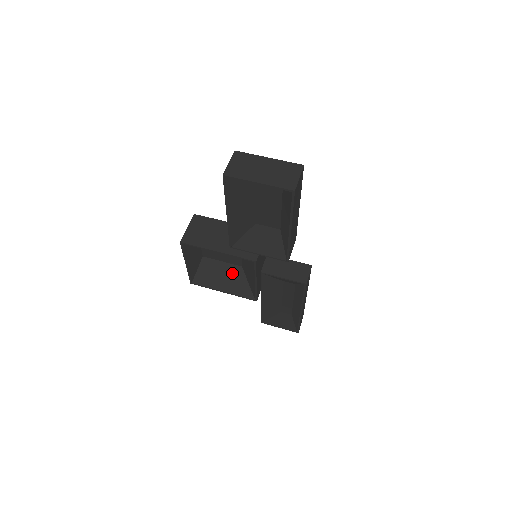
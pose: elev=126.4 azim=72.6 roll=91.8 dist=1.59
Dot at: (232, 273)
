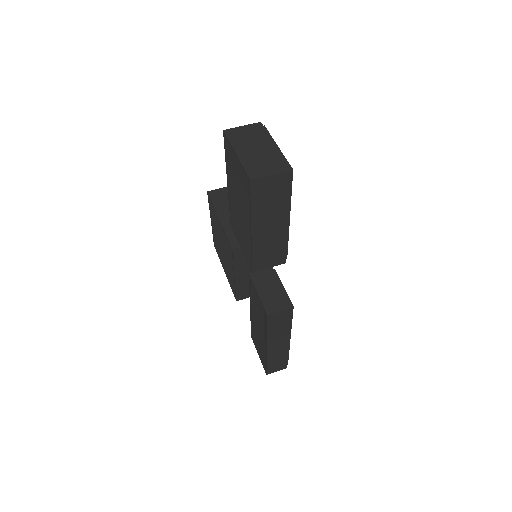
Dot at: occluded
